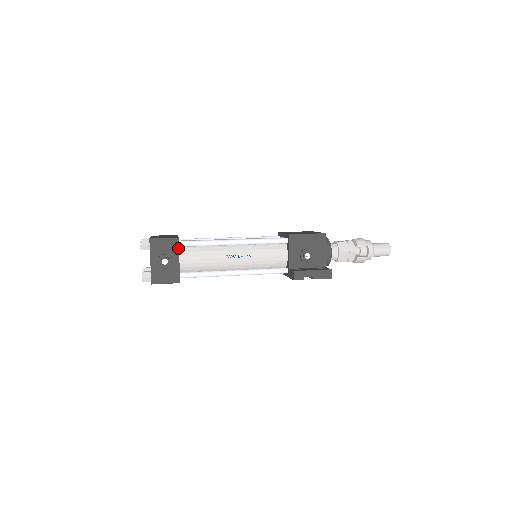
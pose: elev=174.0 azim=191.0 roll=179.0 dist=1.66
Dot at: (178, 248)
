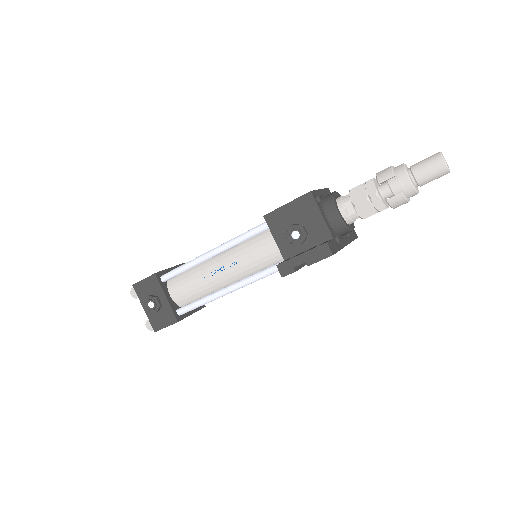
Dot at: (159, 285)
